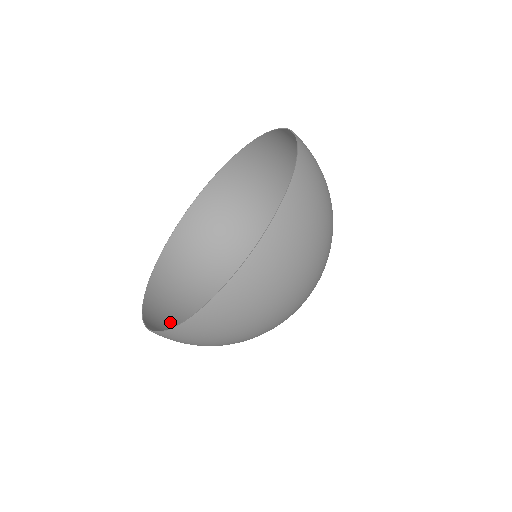
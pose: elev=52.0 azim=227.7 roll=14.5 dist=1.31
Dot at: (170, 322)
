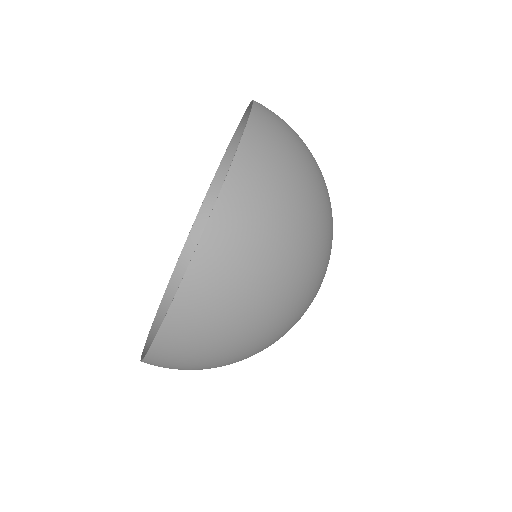
Dot at: occluded
